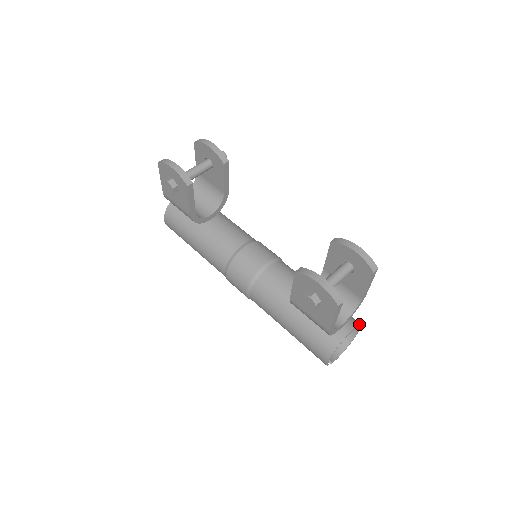
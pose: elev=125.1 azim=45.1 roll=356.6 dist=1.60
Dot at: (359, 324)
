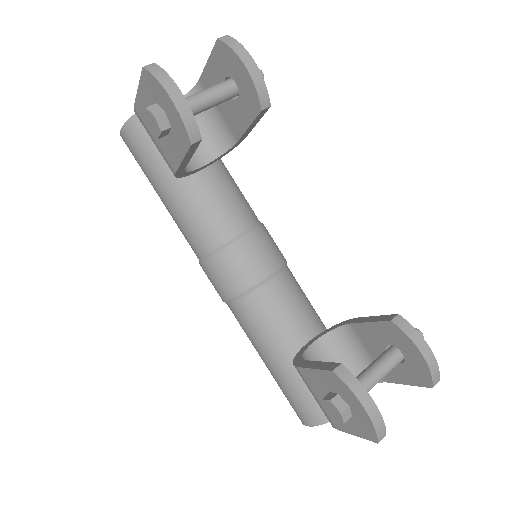
Dot at: occluded
